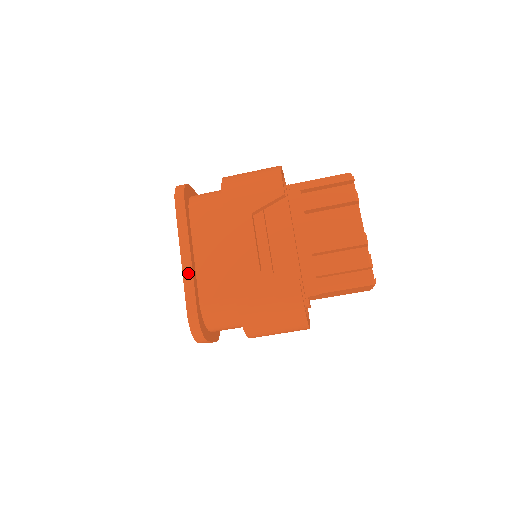
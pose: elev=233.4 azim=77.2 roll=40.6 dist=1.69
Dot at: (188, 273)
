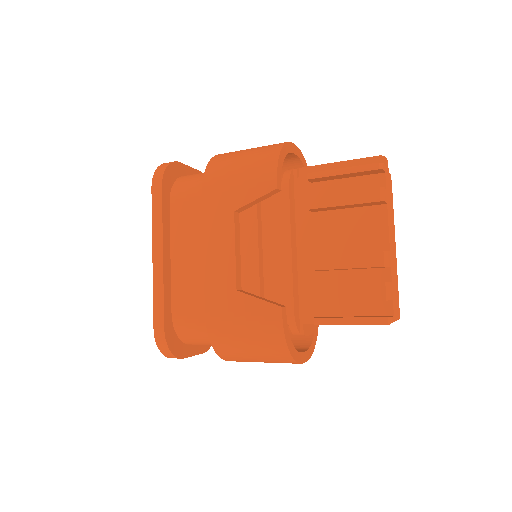
Dot at: (158, 279)
